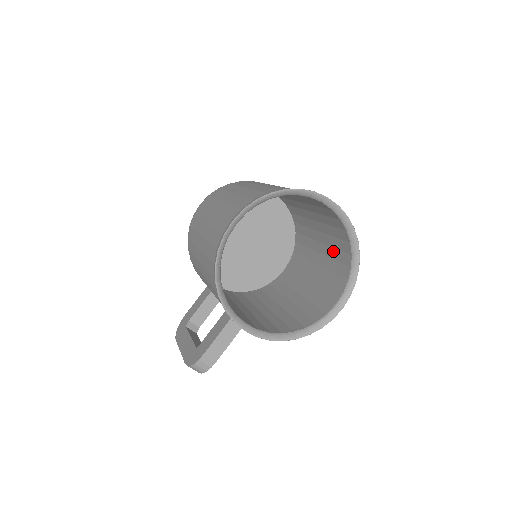
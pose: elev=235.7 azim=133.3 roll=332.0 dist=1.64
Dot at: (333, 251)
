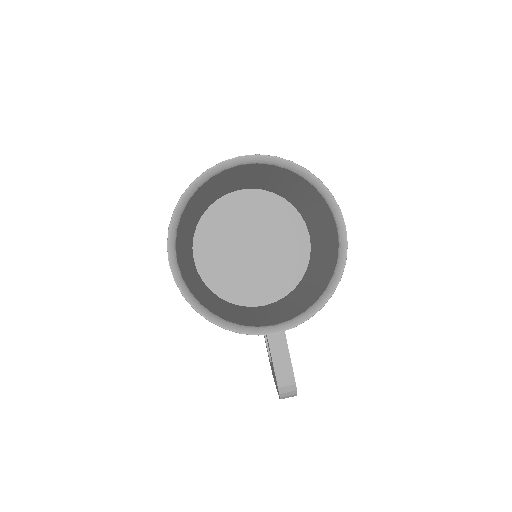
Dot at: (299, 187)
